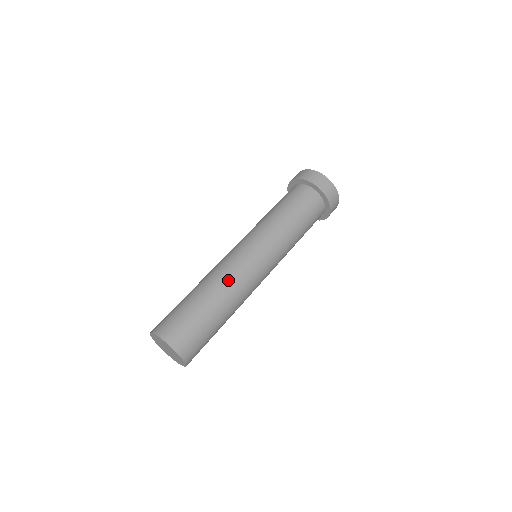
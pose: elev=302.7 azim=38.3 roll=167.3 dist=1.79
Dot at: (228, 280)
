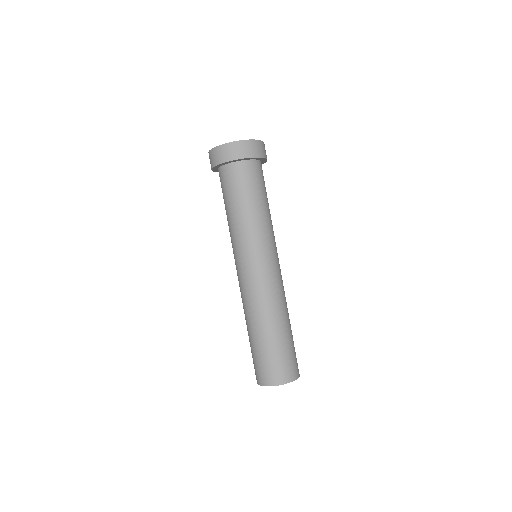
Dot at: (262, 305)
